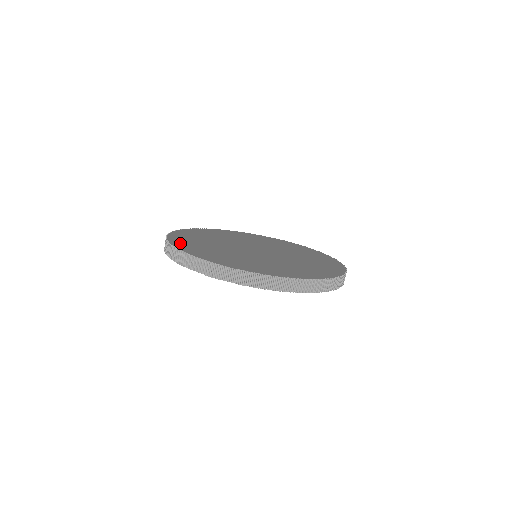
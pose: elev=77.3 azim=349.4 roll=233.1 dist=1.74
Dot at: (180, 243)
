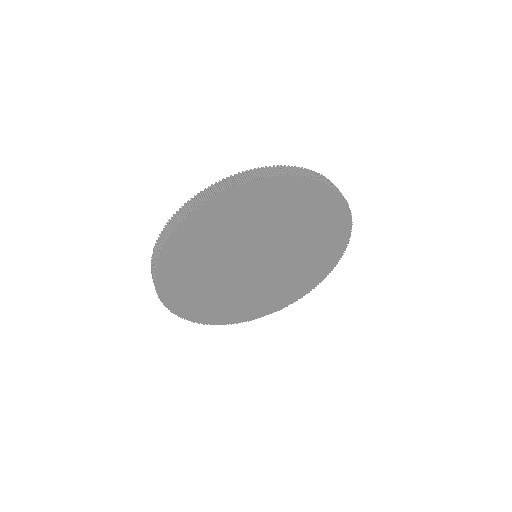
Dot at: occluded
